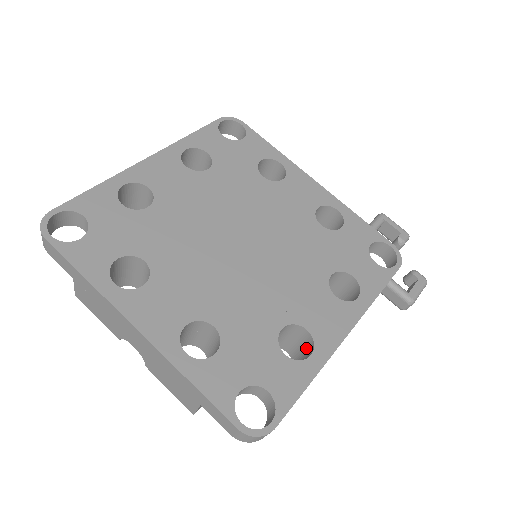
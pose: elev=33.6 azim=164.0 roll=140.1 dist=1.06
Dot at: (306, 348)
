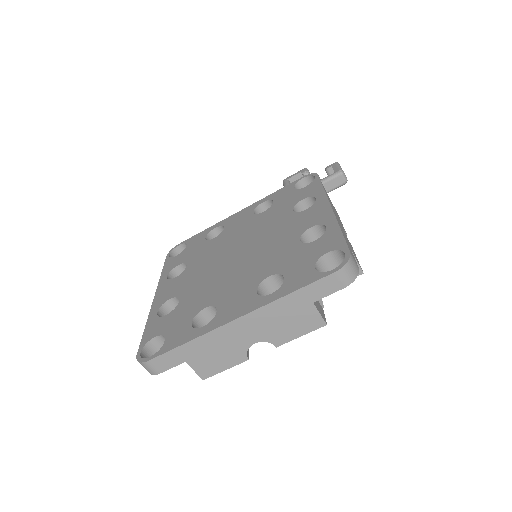
Dot at: occluded
